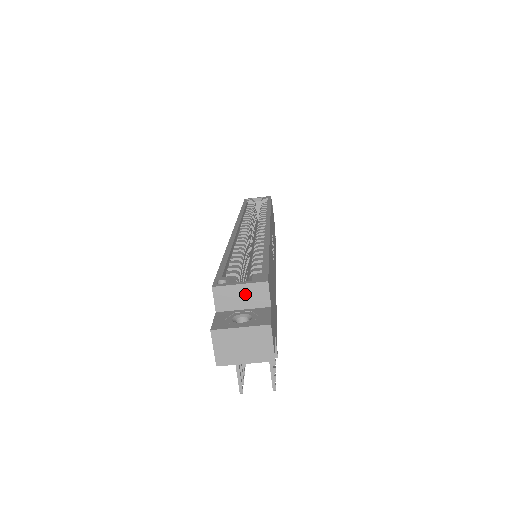
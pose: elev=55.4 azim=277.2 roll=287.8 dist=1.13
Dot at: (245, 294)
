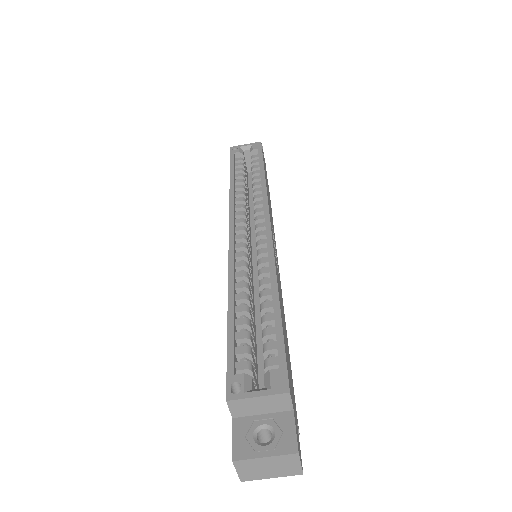
Dot at: (264, 403)
